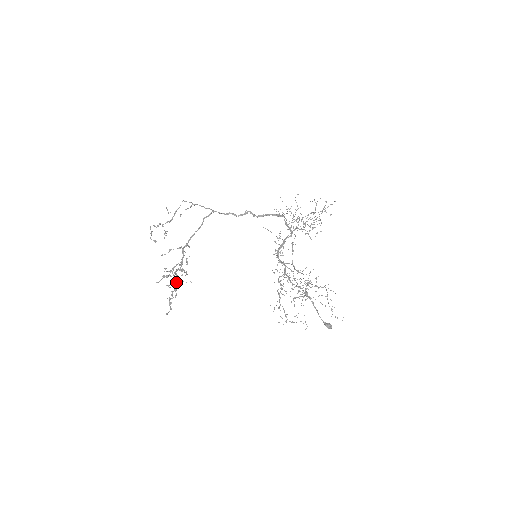
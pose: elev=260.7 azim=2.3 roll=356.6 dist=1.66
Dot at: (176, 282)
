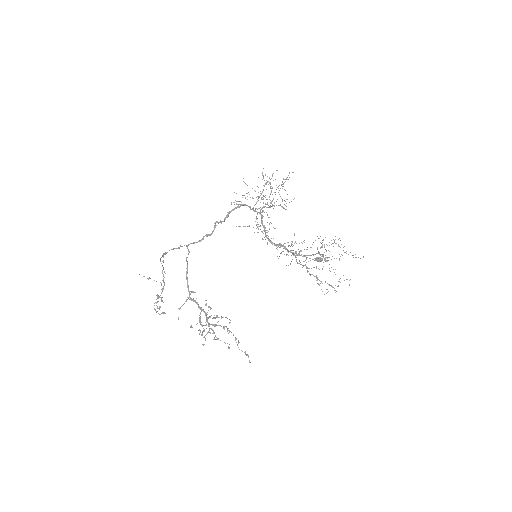
Dot at: (229, 332)
